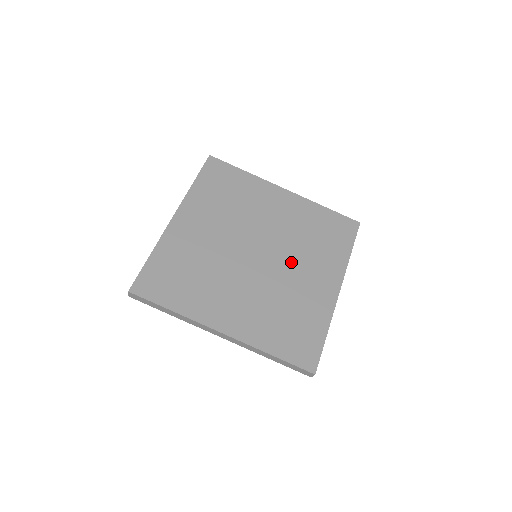
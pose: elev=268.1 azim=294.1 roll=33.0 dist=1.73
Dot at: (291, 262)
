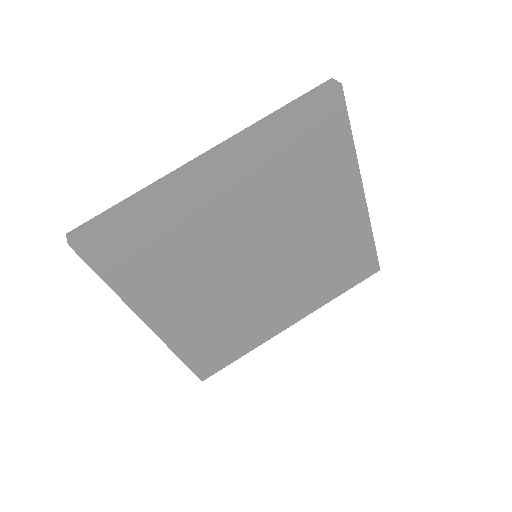
Dot at: (281, 283)
